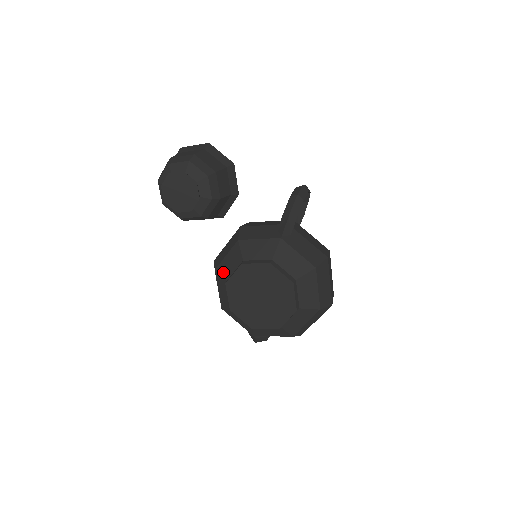
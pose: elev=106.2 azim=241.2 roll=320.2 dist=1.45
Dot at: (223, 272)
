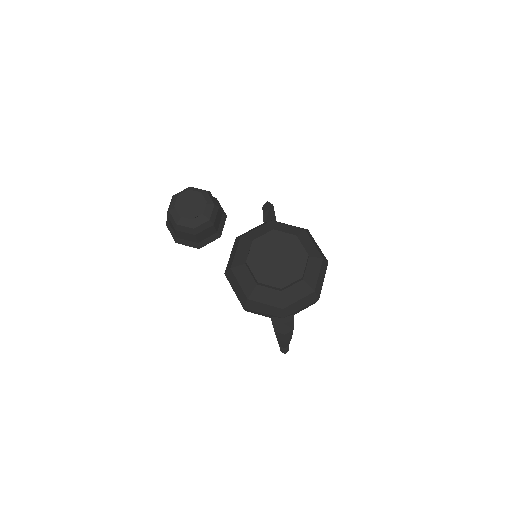
Dot at: (239, 262)
